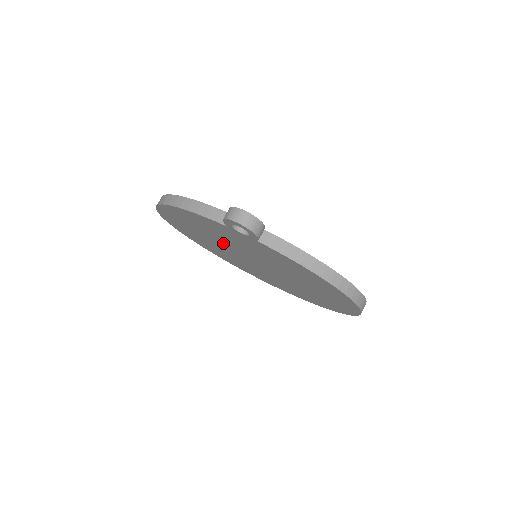
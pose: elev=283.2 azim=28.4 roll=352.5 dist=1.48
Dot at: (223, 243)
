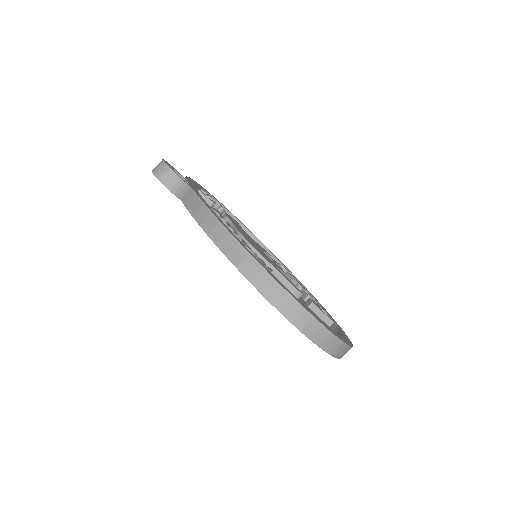
Dot at: occluded
